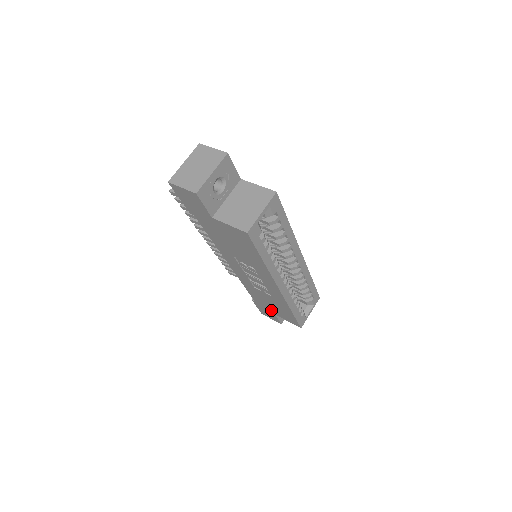
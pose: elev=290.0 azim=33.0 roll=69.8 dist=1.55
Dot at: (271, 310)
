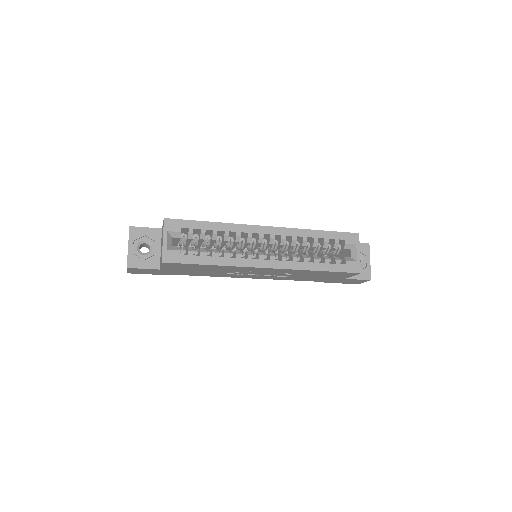
Dot at: (336, 279)
